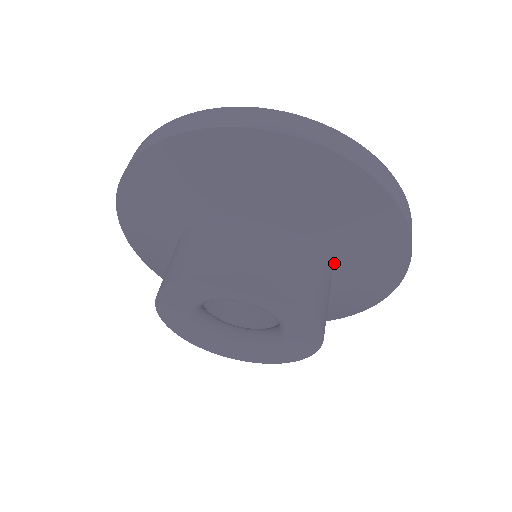
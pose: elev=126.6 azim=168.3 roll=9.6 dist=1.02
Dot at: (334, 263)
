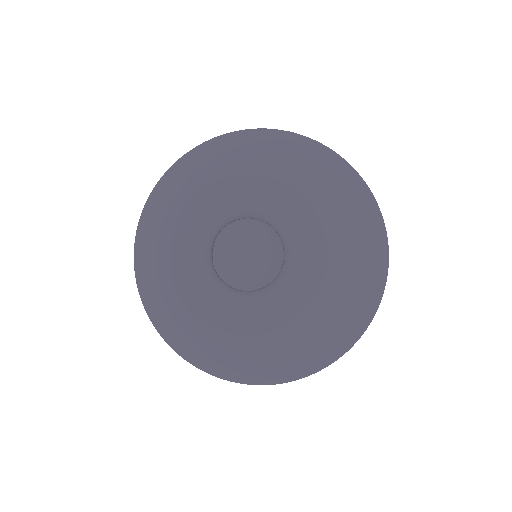
Dot at: occluded
